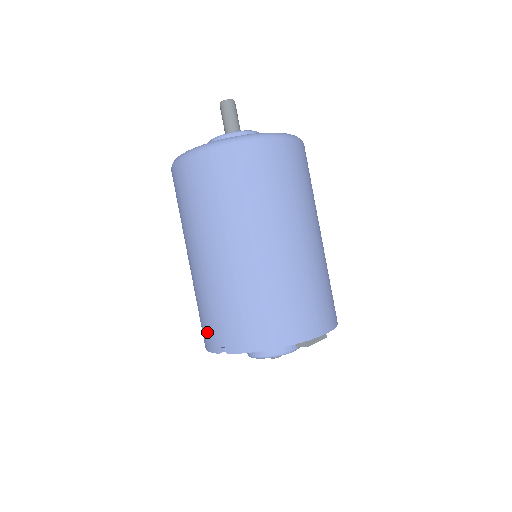
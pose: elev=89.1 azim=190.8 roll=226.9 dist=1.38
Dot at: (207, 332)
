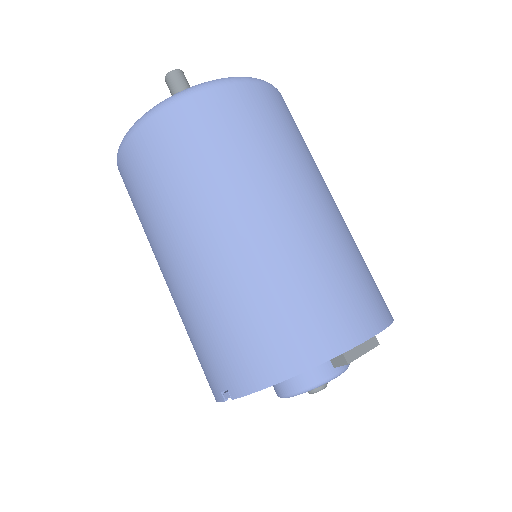
Dot at: (205, 374)
